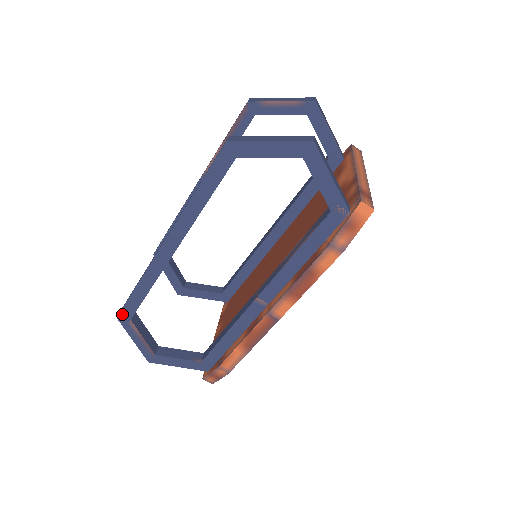
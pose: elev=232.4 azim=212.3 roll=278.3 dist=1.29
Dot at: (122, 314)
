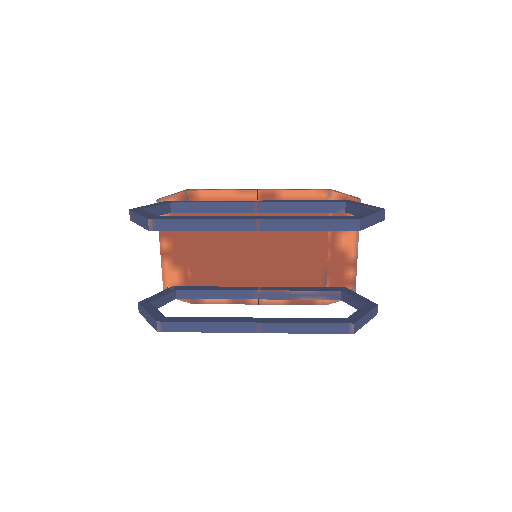
Dot at: (165, 331)
